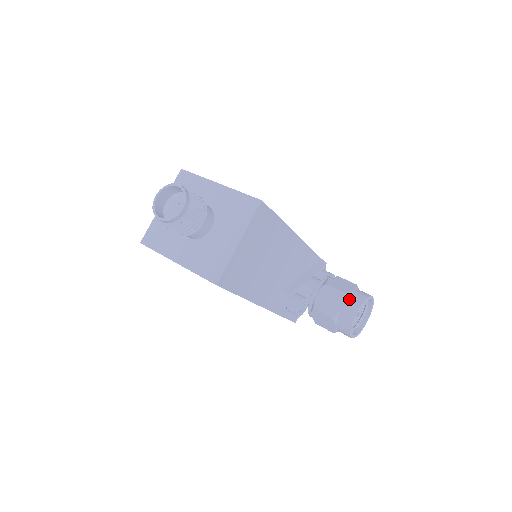
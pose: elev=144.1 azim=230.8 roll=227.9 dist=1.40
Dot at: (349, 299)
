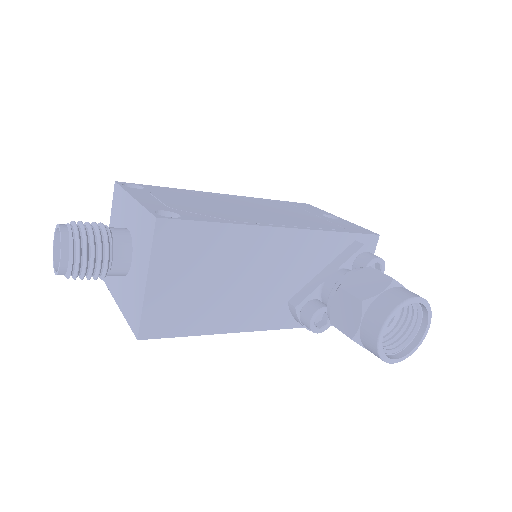
Dot at: (369, 310)
